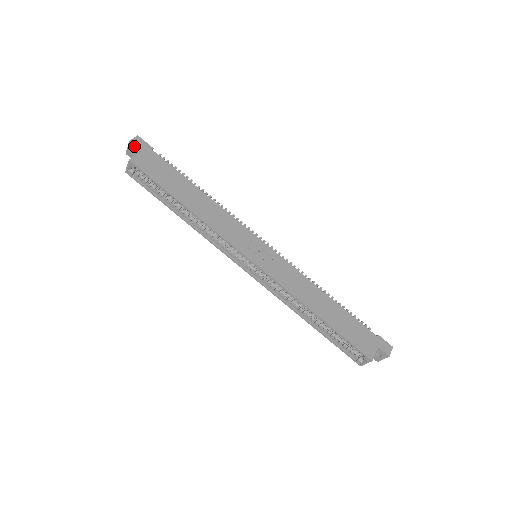
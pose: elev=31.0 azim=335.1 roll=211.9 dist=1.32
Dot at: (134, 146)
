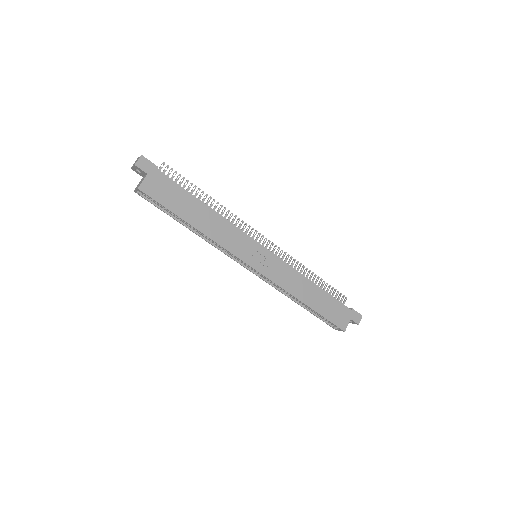
Dot at: (140, 169)
